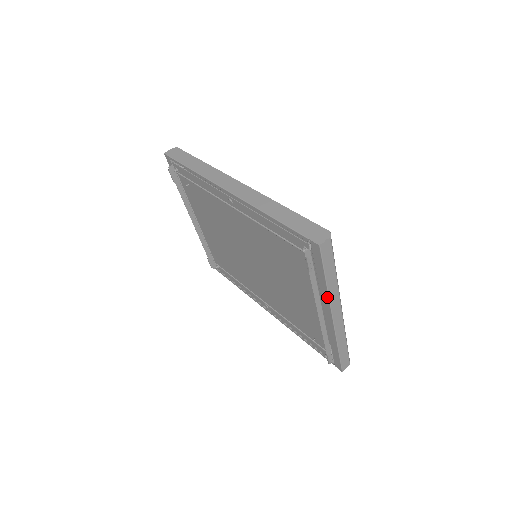
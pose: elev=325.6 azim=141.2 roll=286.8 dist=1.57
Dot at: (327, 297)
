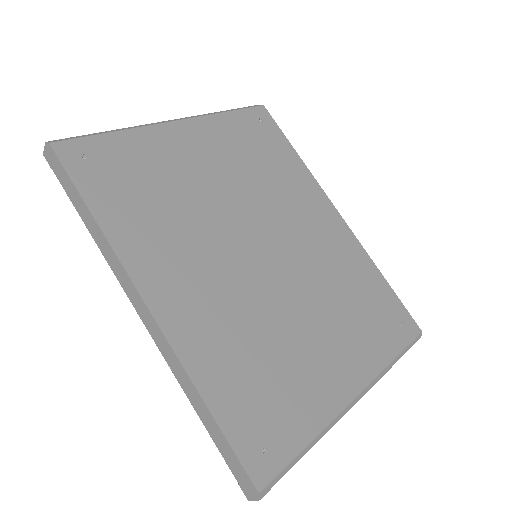
Dot at: occluded
